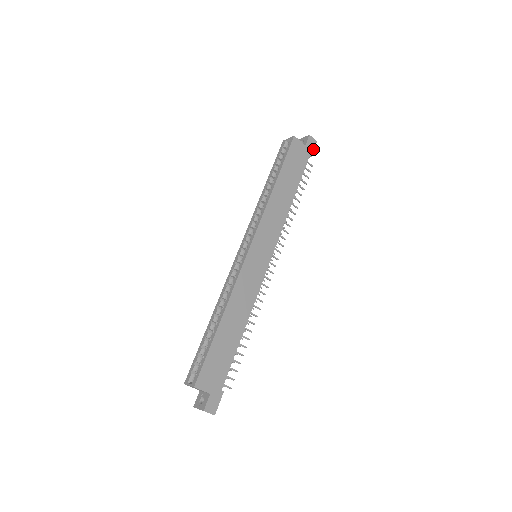
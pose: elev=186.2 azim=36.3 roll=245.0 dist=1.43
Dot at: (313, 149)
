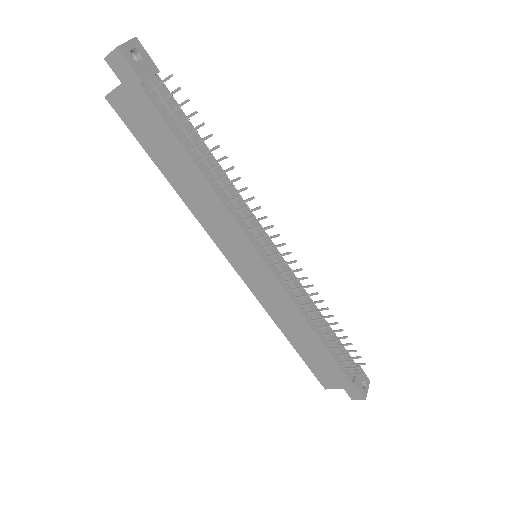
Dot at: (129, 68)
